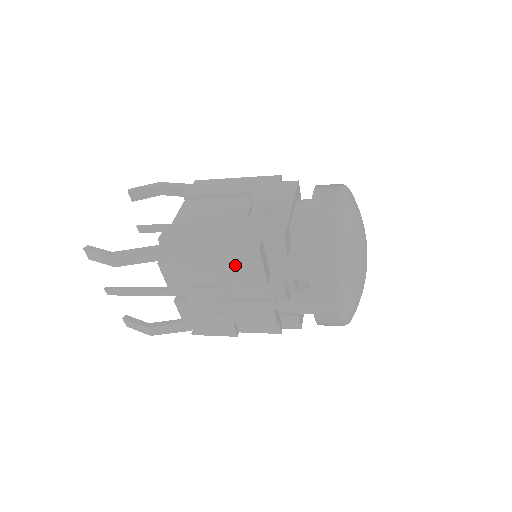
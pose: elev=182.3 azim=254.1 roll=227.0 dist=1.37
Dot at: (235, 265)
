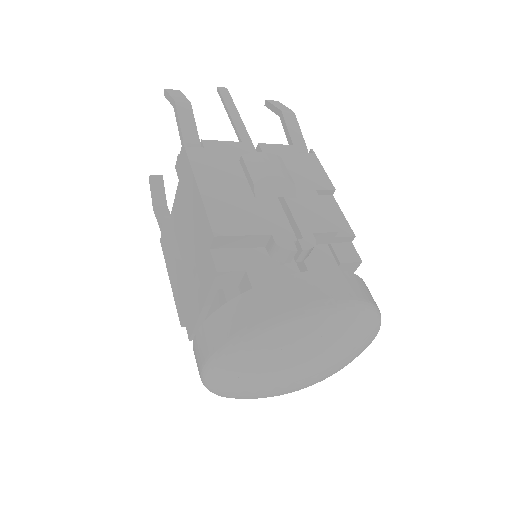
Dot at: occluded
